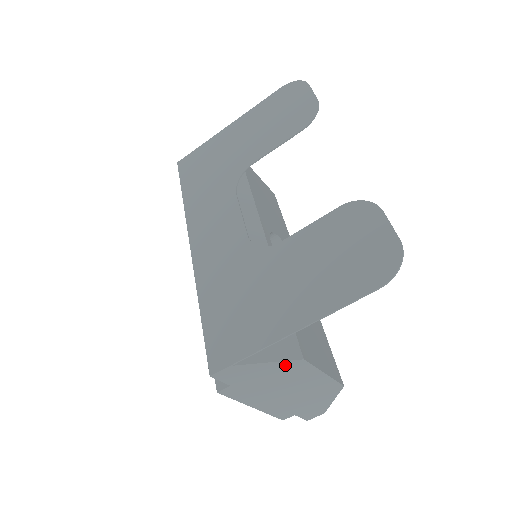
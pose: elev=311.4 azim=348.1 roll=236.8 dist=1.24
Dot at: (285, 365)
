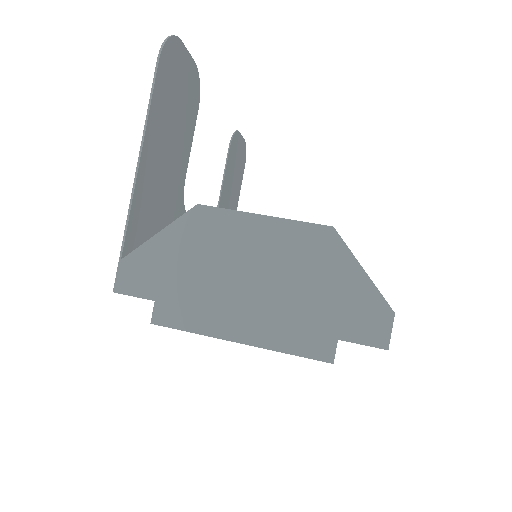
Dot at: (186, 227)
